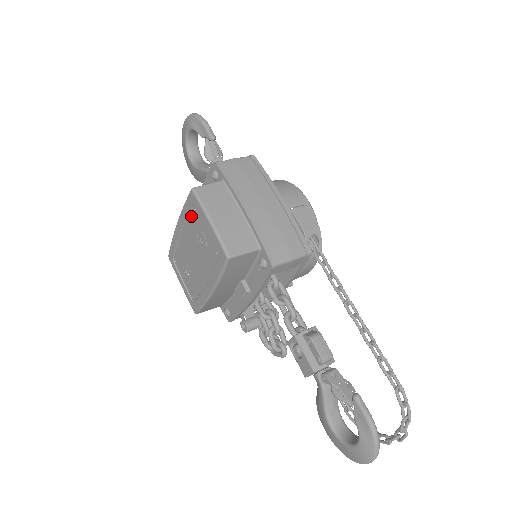
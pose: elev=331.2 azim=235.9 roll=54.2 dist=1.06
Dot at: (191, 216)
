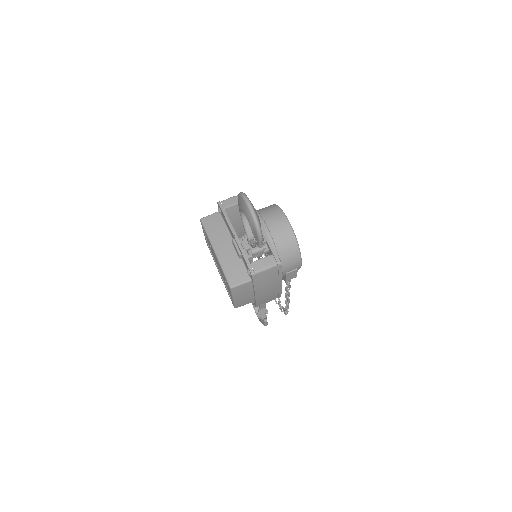
Dot at: occluded
